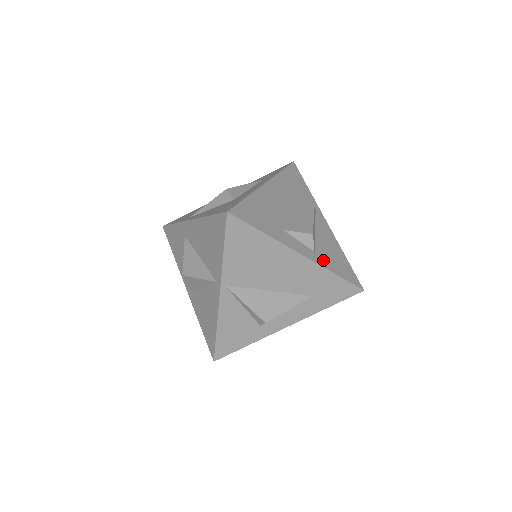
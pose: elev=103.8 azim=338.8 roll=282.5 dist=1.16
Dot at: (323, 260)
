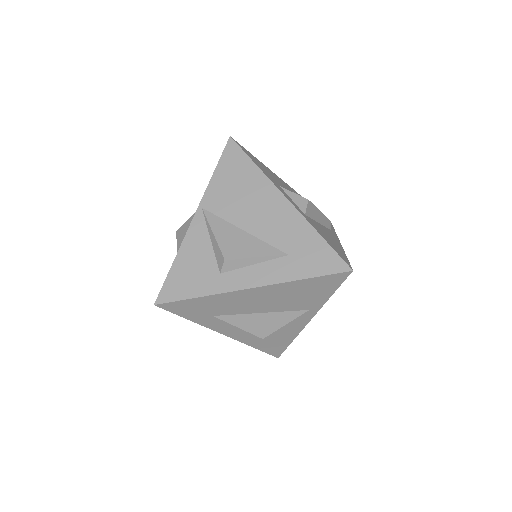
Dot at: (311, 223)
